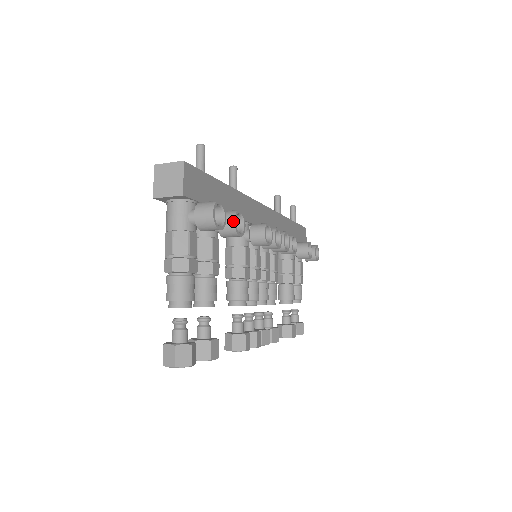
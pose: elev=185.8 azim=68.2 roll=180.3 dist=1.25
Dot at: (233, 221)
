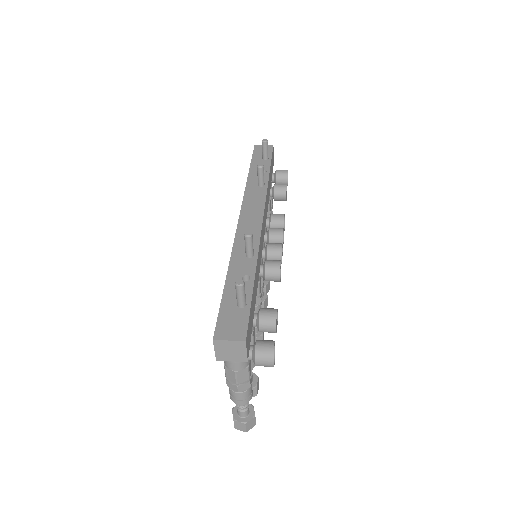
Dot at: (275, 330)
